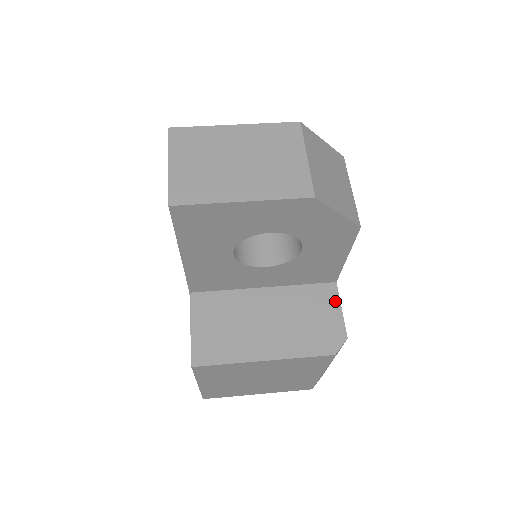
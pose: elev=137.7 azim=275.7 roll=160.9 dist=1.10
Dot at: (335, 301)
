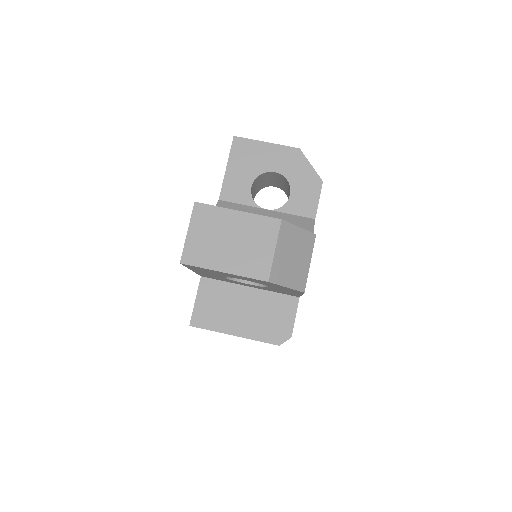
Dot at: (293, 310)
